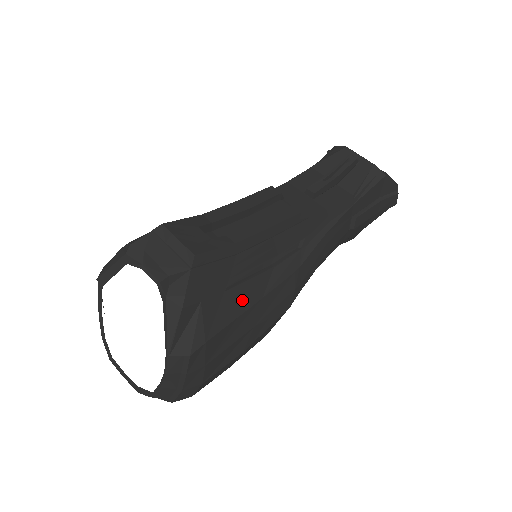
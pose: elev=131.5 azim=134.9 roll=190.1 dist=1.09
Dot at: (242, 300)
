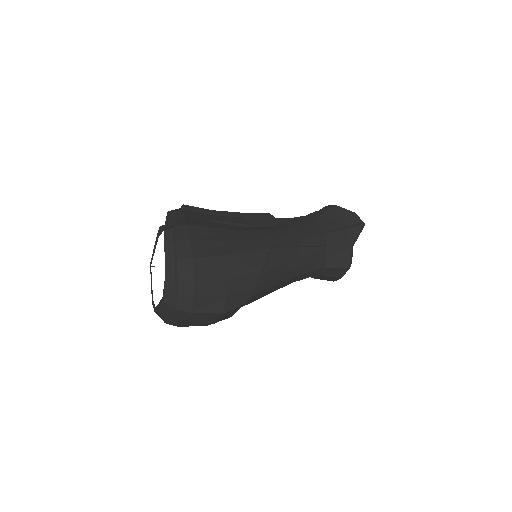
Dot at: (219, 226)
